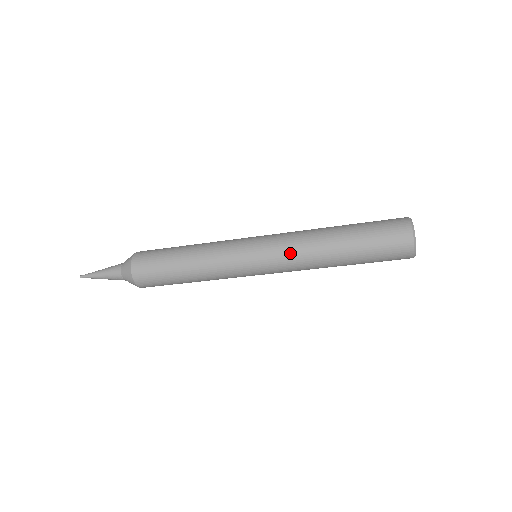
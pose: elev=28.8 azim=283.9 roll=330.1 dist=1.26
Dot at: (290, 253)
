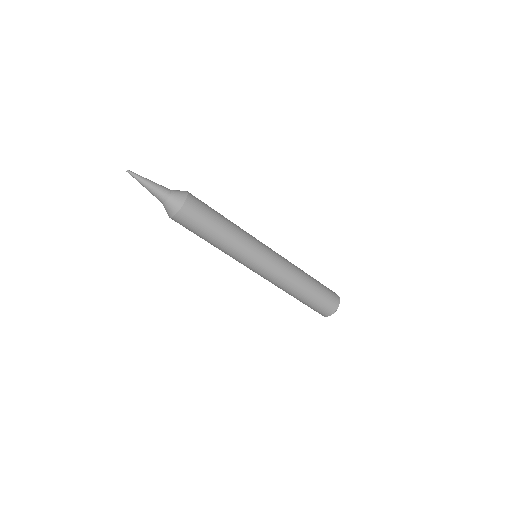
Dot at: (286, 261)
